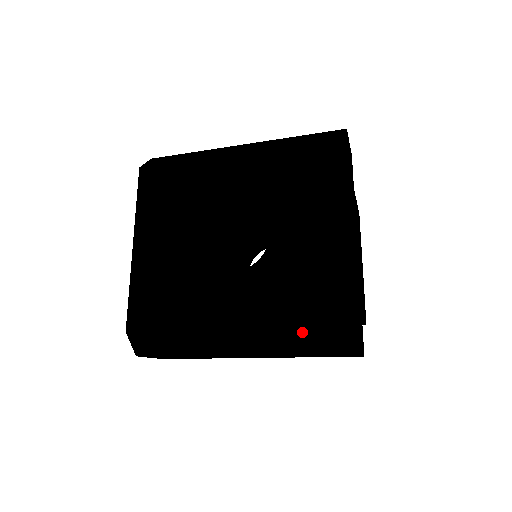
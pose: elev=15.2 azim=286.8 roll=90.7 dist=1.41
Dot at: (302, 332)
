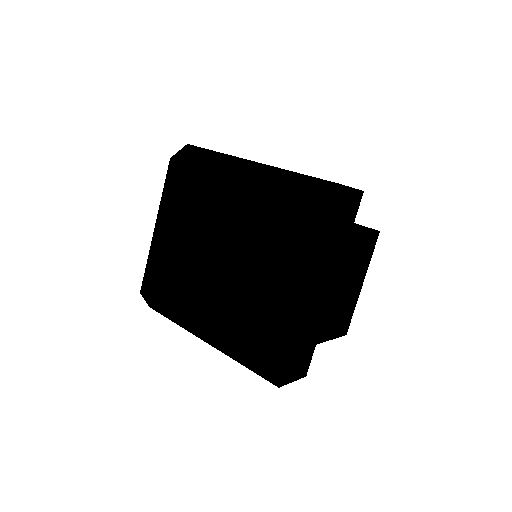
Dot at: (240, 356)
